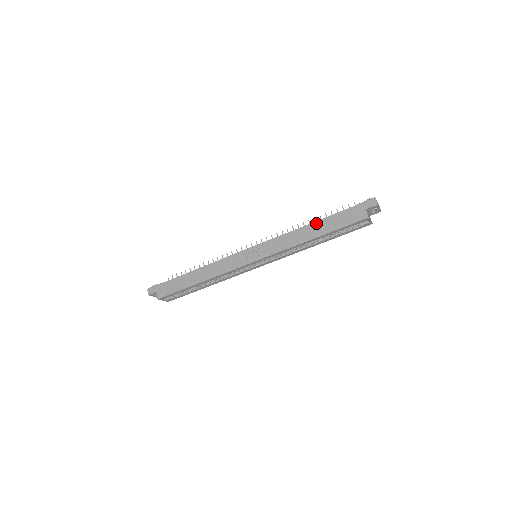
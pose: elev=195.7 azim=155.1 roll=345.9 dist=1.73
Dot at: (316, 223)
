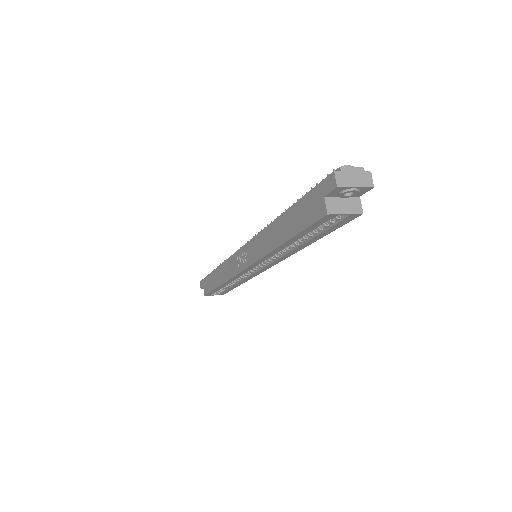
Dot at: (281, 218)
